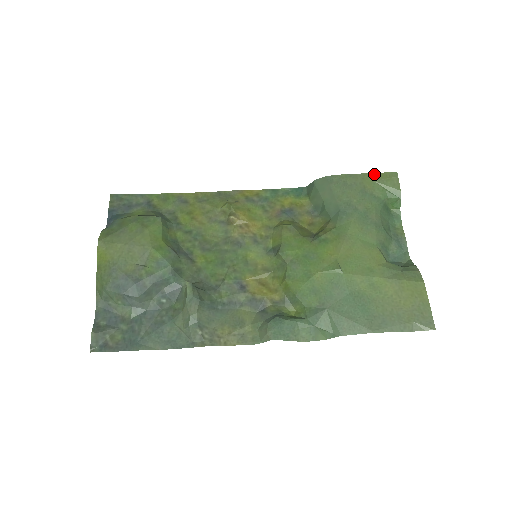
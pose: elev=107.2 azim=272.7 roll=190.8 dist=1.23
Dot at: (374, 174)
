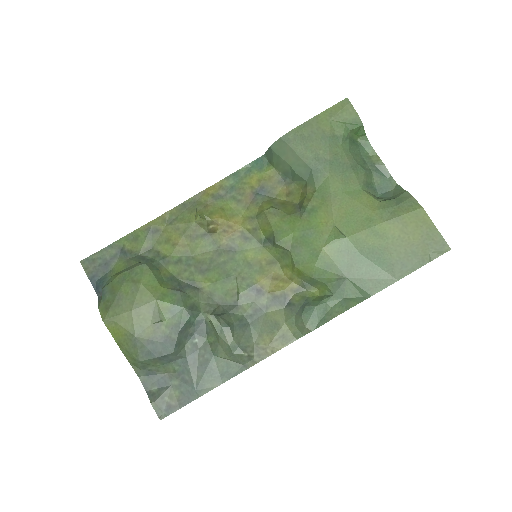
Dot at: (326, 112)
